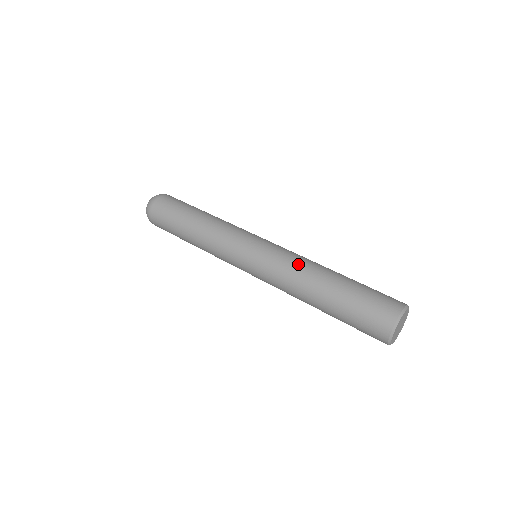
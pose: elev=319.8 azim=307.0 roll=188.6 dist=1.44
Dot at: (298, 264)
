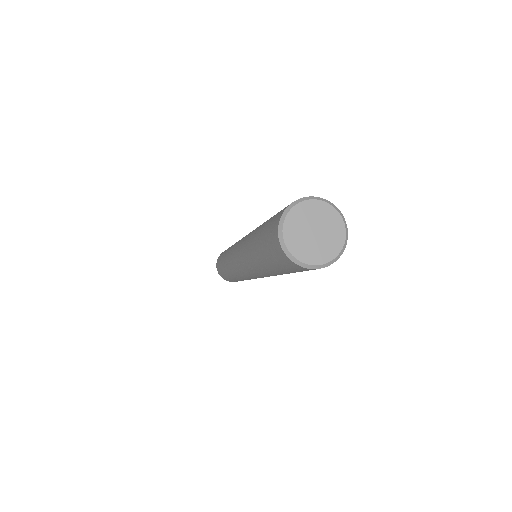
Dot at: occluded
